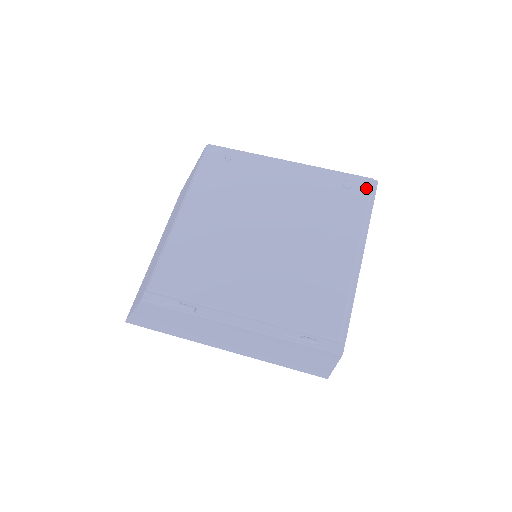
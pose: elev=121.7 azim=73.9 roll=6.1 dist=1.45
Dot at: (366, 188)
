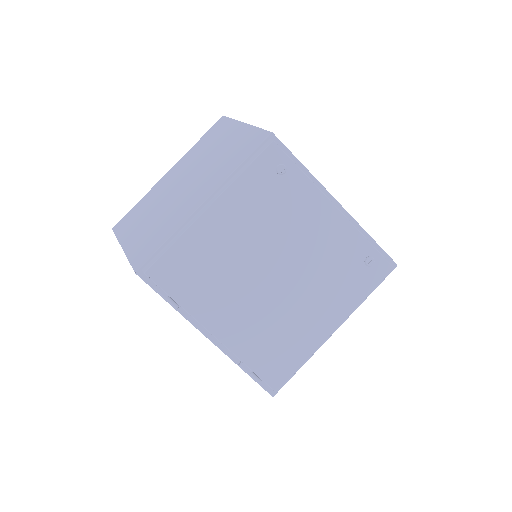
Dot at: (382, 274)
